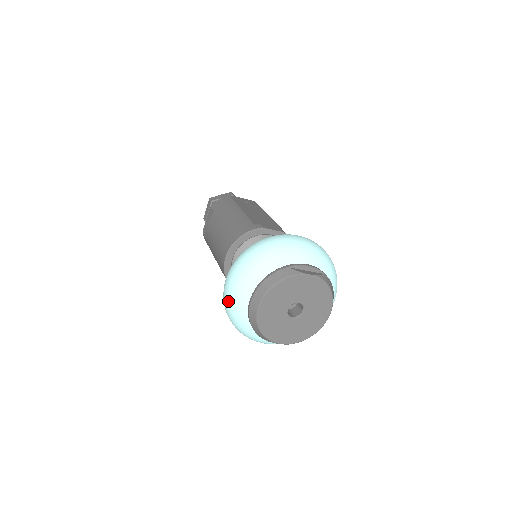
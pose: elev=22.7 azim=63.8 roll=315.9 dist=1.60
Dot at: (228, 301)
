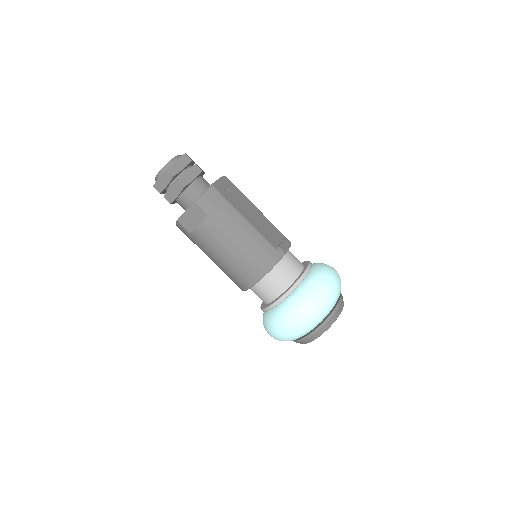
Dot at: (286, 338)
